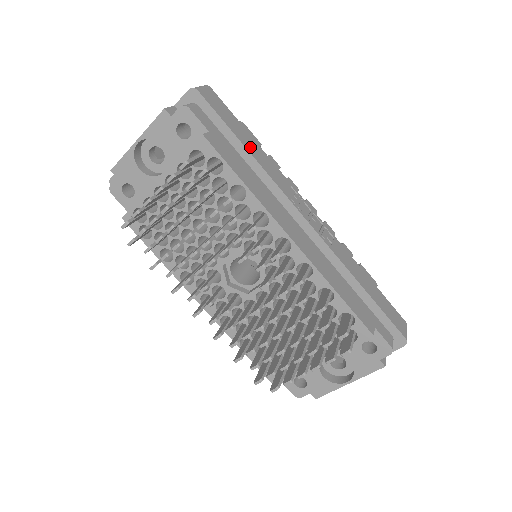
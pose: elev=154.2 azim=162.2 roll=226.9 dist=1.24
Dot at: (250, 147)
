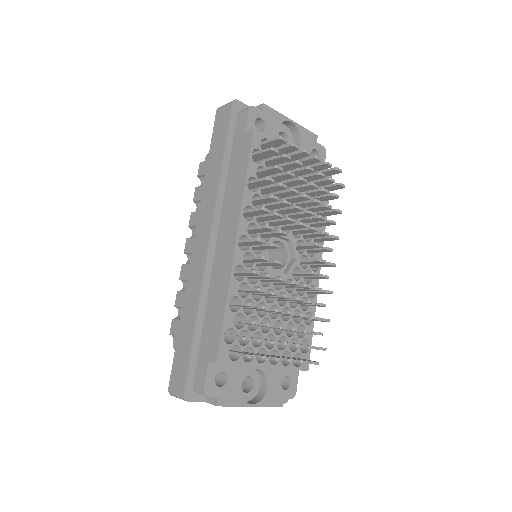
Dot at: occluded
